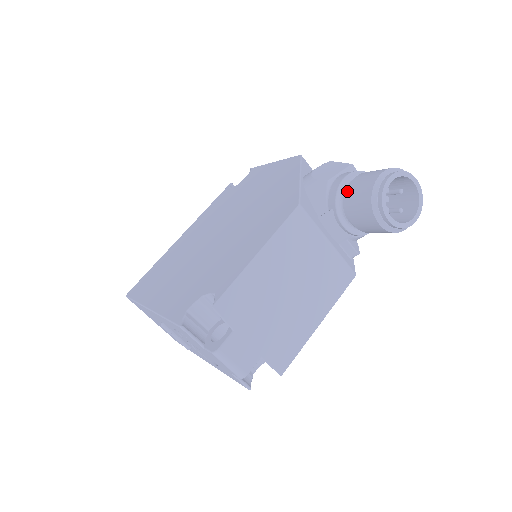
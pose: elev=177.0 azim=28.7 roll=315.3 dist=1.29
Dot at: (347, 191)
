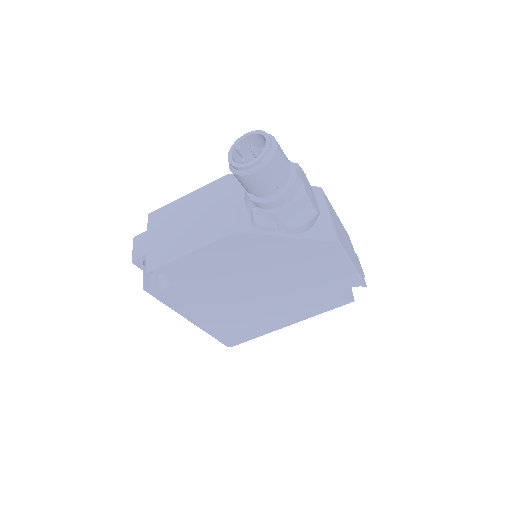
Dot at: occluded
